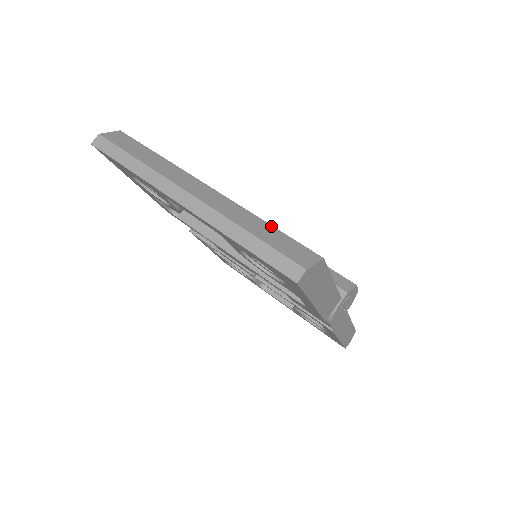
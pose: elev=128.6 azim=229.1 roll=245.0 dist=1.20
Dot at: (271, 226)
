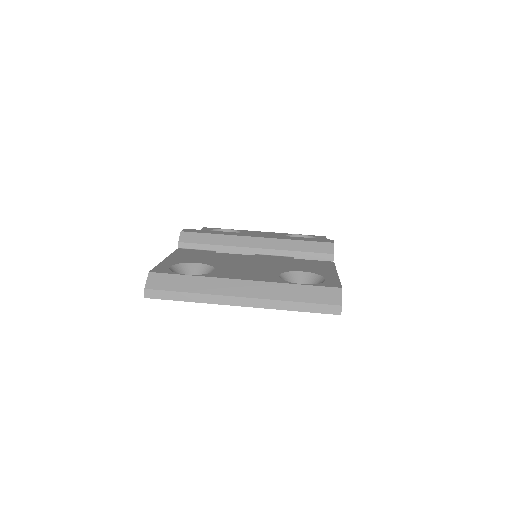
Dot at: (301, 286)
